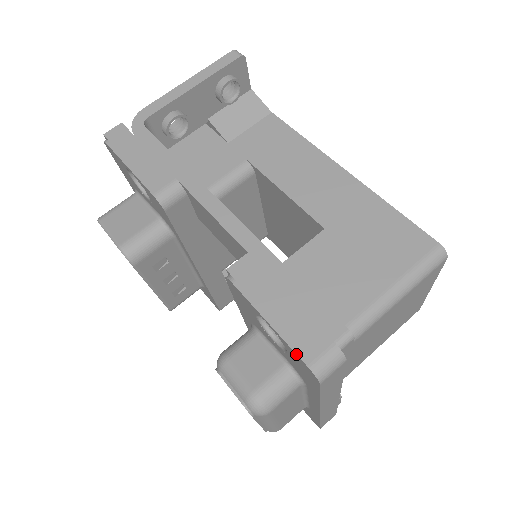
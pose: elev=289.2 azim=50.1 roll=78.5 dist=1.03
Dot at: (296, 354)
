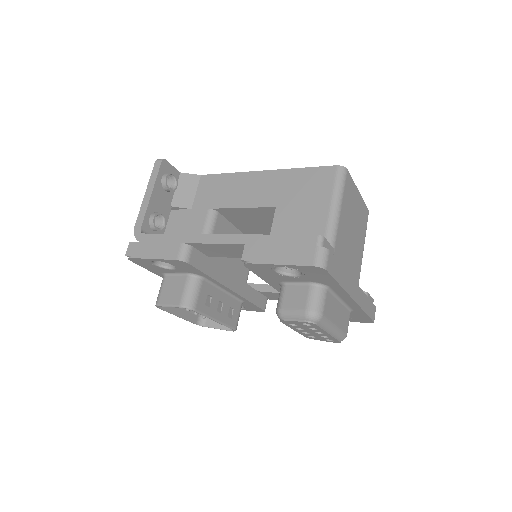
Dot at: (303, 266)
